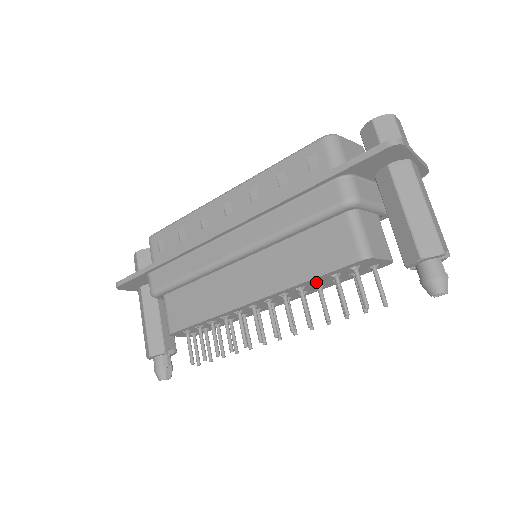
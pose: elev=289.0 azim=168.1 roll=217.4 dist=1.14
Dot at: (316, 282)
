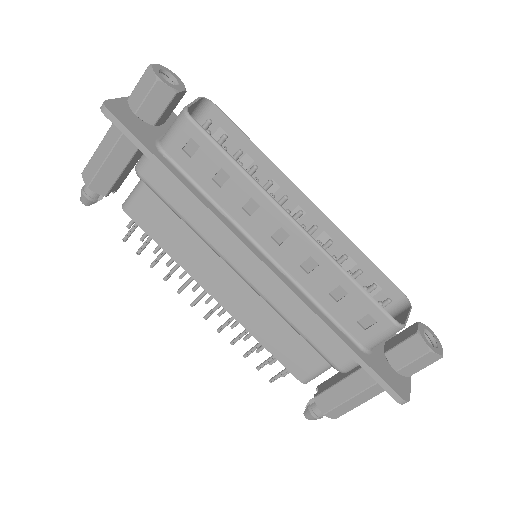
Dot at: occluded
